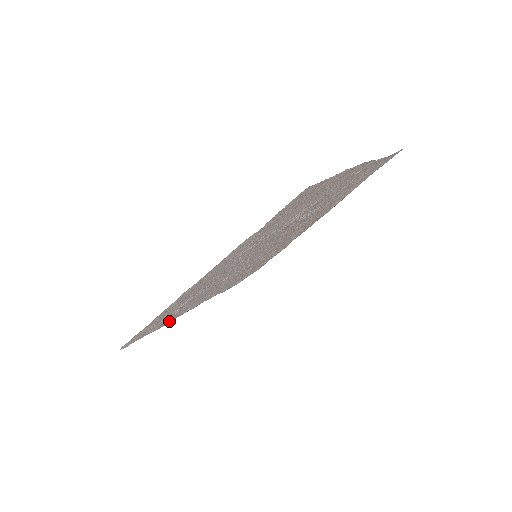
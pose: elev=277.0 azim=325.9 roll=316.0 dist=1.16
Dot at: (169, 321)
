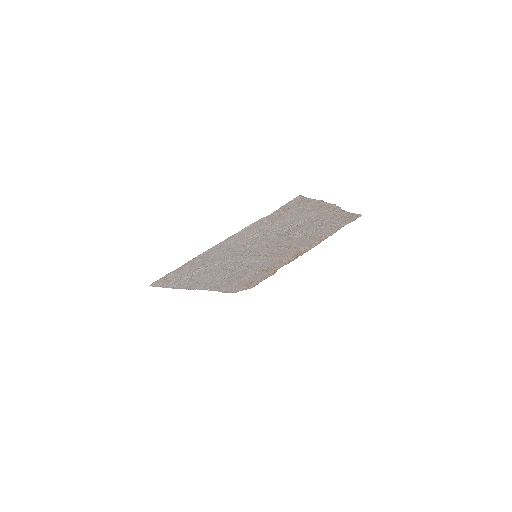
Dot at: (183, 287)
